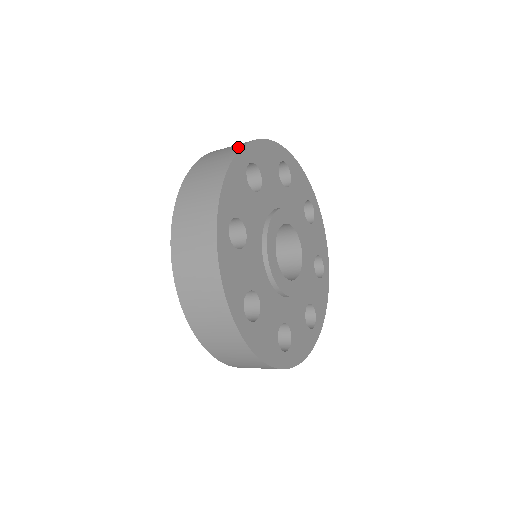
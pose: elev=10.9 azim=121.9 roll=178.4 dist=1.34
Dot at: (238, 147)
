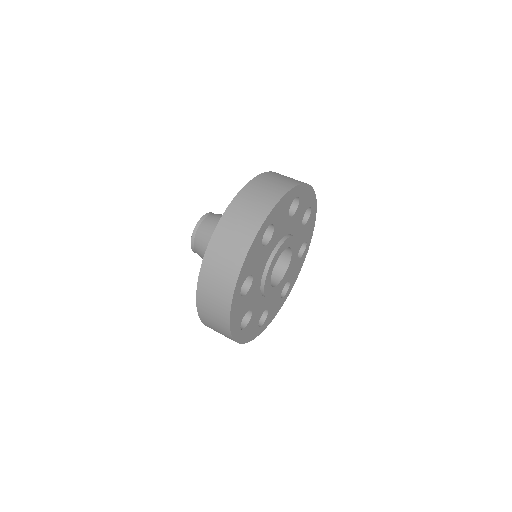
Dot at: (229, 290)
